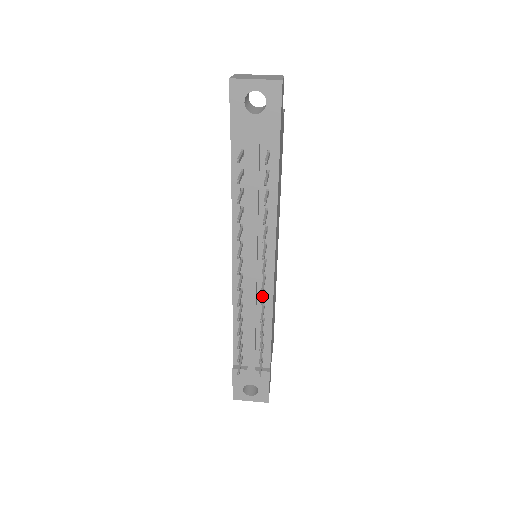
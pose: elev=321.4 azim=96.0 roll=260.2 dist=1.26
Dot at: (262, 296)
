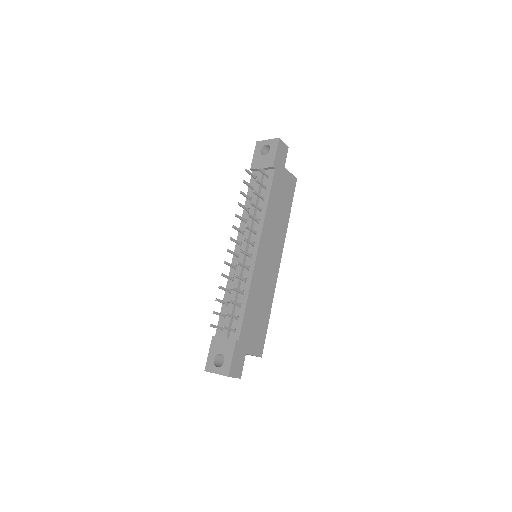
Dot at: (244, 265)
